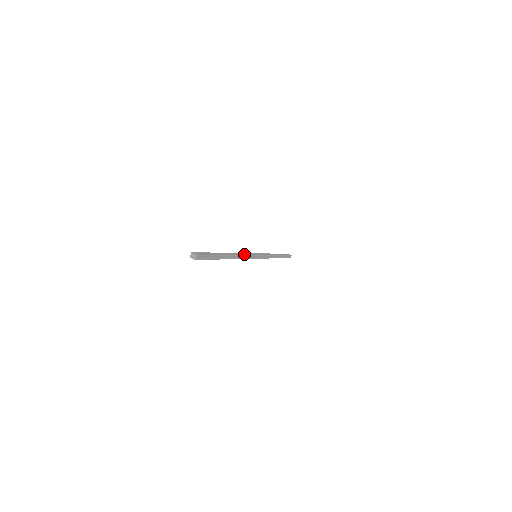
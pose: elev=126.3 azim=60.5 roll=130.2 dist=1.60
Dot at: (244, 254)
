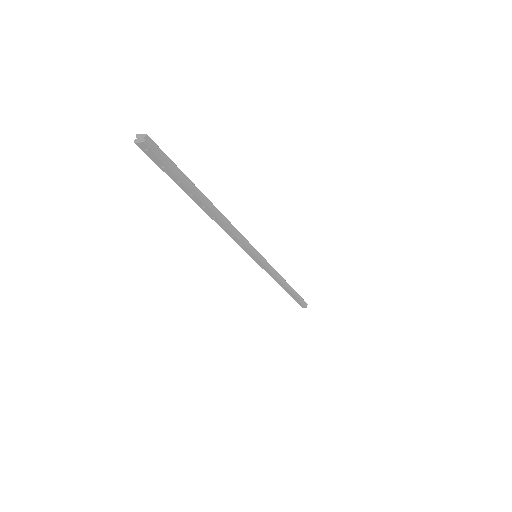
Dot at: (236, 231)
